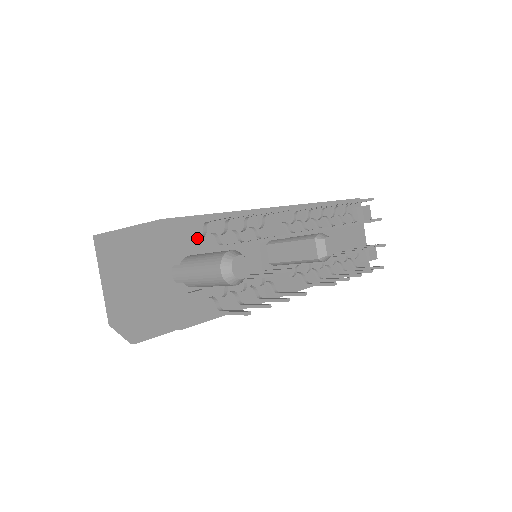
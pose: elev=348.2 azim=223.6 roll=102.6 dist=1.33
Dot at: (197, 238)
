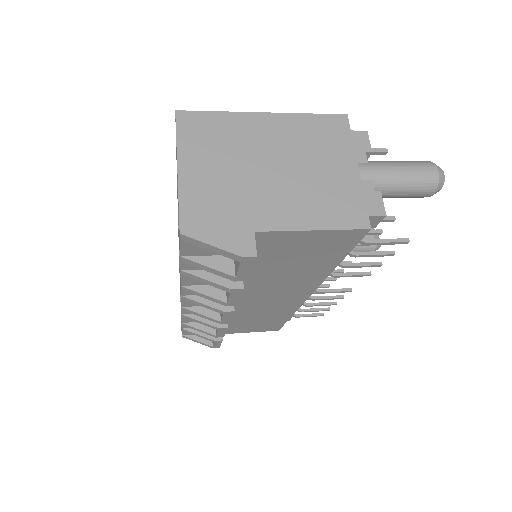
Dot at: occluded
